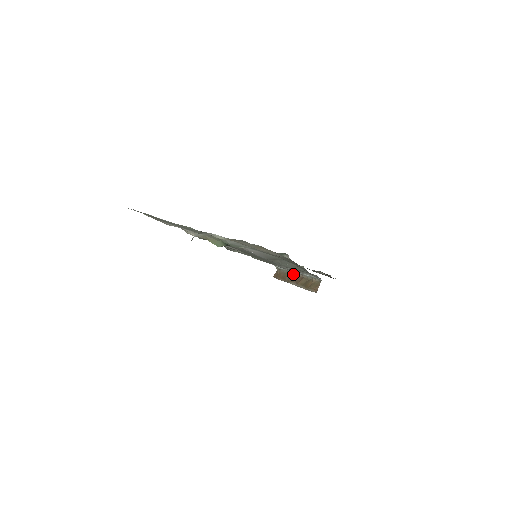
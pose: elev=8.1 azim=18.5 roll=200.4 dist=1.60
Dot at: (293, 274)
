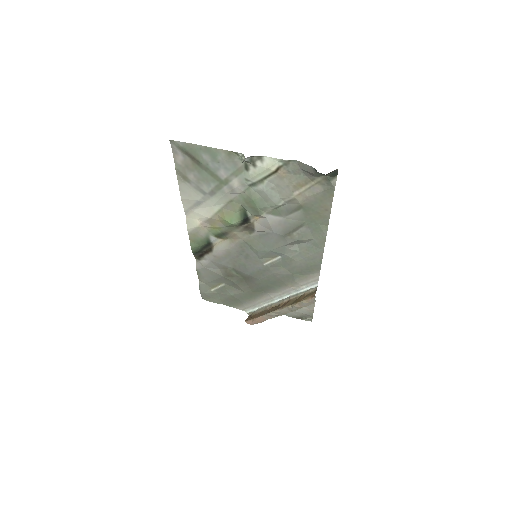
Dot at: (274, 305)
